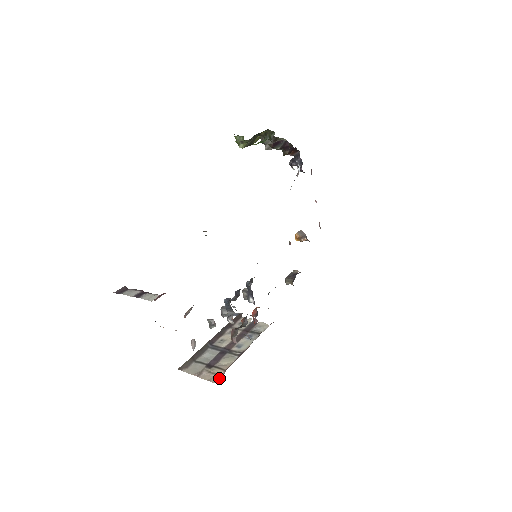
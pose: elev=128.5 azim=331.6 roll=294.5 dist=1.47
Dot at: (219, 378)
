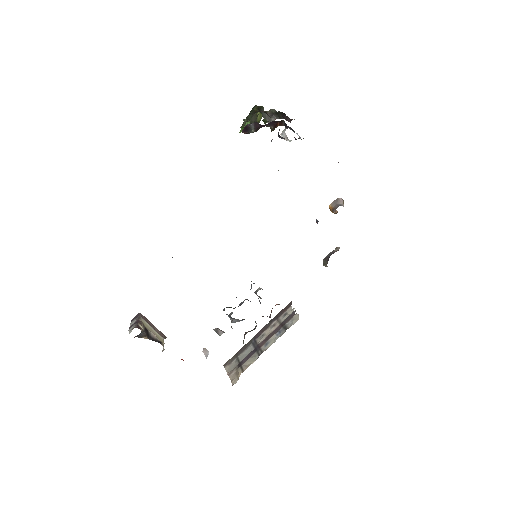
Dot at: (237, 380)
